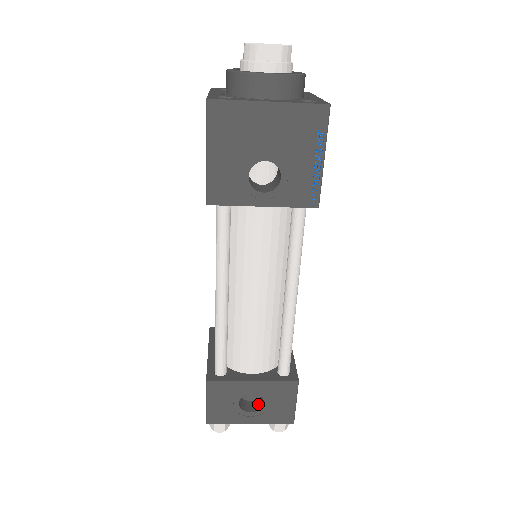
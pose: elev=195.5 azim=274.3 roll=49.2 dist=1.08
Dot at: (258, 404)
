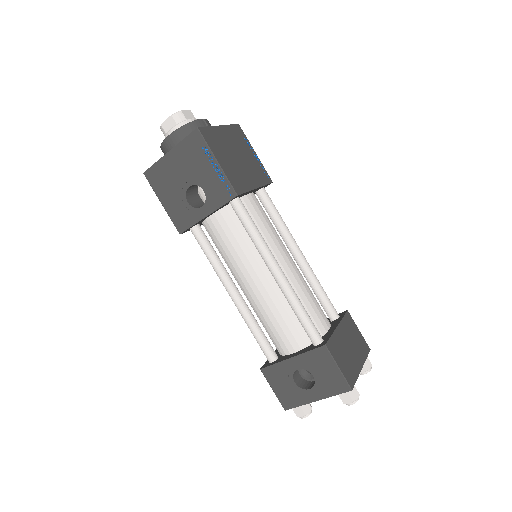
Dot at: occluded
